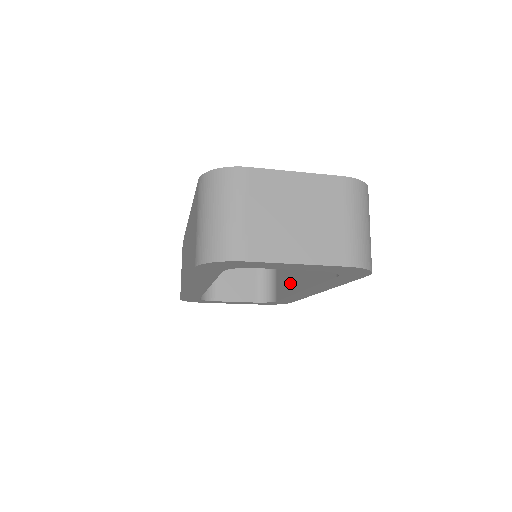
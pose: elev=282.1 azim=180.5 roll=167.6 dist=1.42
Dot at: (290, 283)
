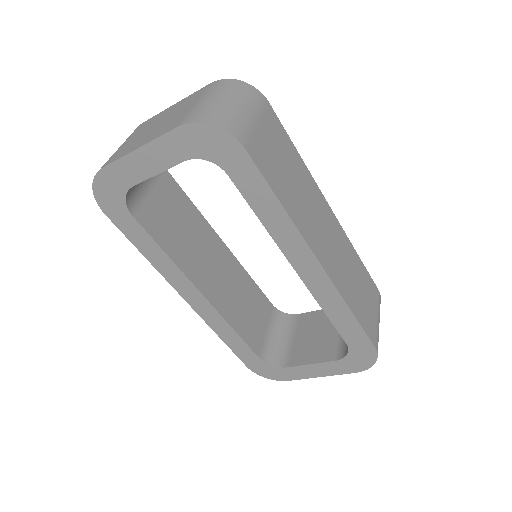
Dot at: occluded
